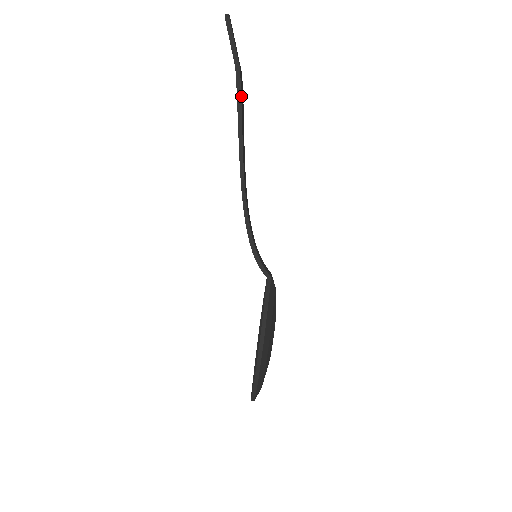
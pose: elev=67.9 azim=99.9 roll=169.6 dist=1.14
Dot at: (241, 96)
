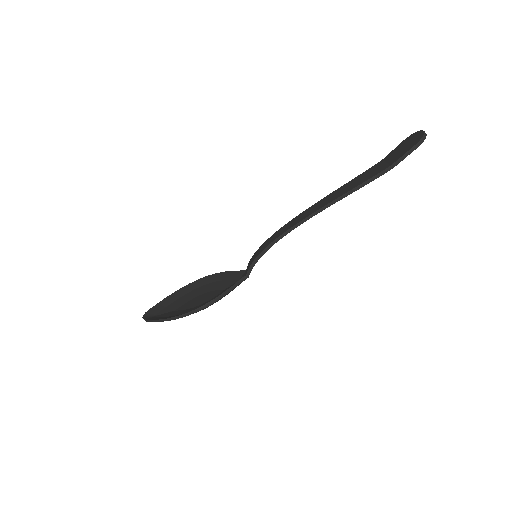
Dot at: (371, 181)
